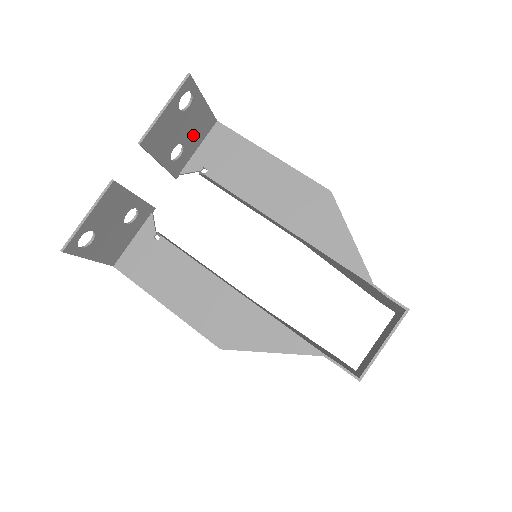
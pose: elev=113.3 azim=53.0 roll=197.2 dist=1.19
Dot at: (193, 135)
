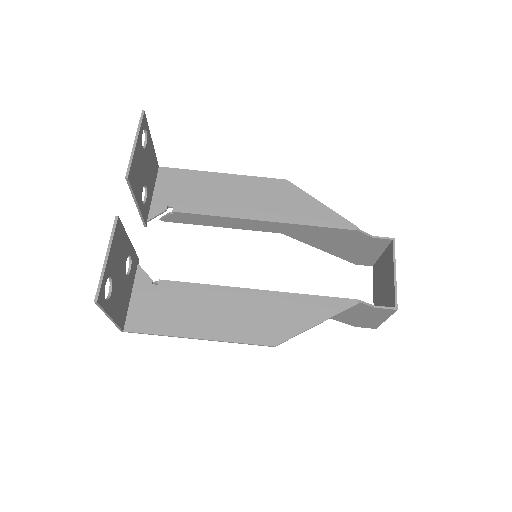
Dot at: (150, 178)
